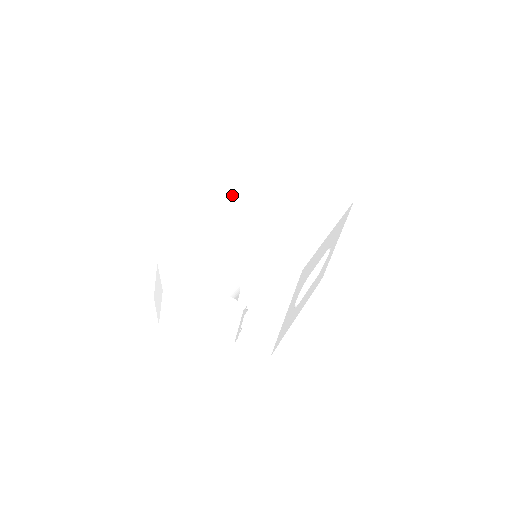
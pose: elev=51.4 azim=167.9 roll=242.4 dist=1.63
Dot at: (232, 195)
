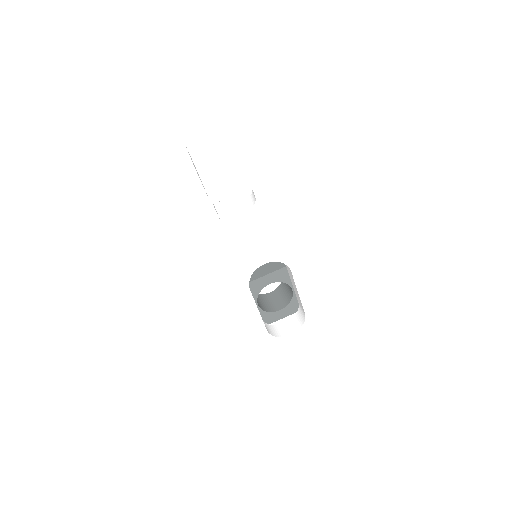
Dot at: occluded
